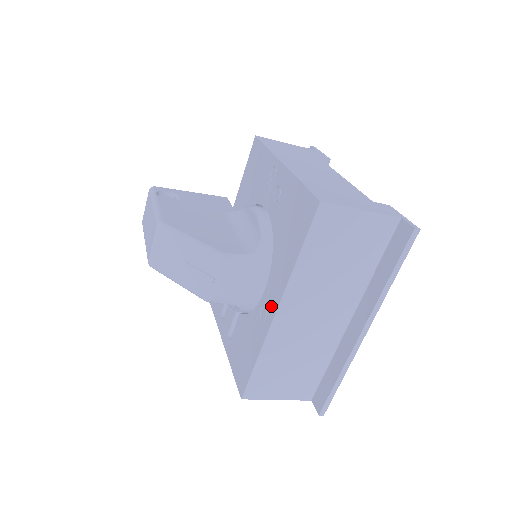
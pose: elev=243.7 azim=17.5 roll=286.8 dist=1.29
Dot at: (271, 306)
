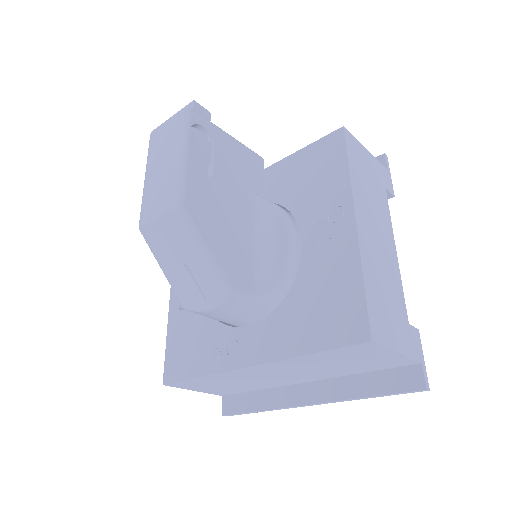
Dot at: (246, 353)
